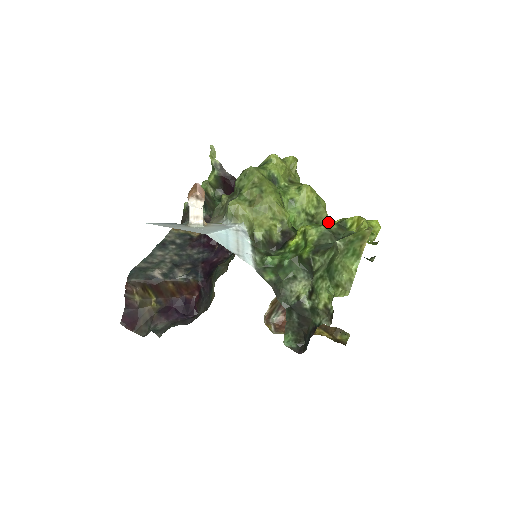
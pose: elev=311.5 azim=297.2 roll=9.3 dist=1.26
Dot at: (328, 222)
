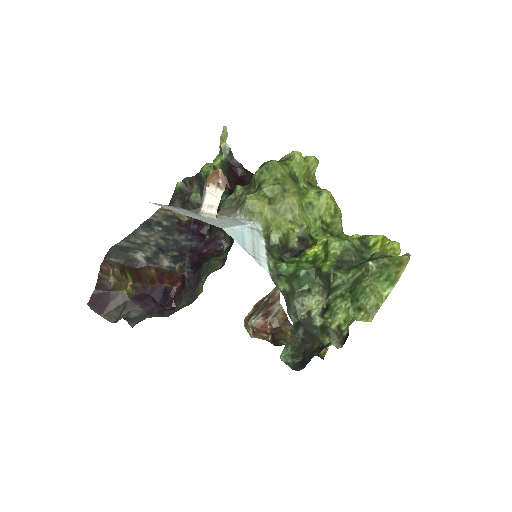
Dot at: (345, 235)
